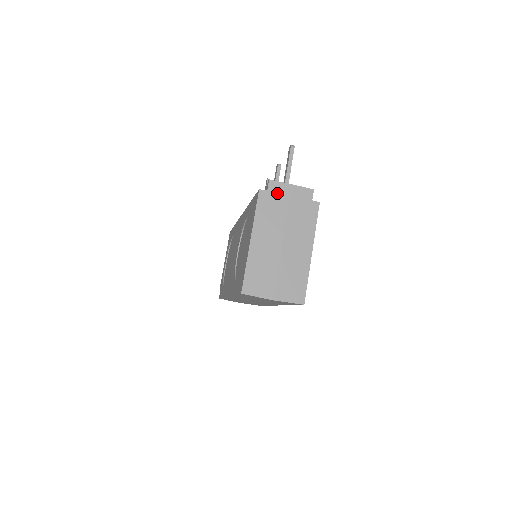
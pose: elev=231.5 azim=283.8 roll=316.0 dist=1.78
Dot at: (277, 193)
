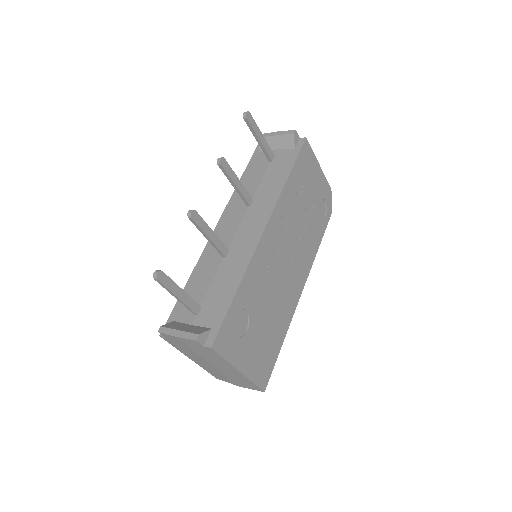
Dot at: (173, 340)
